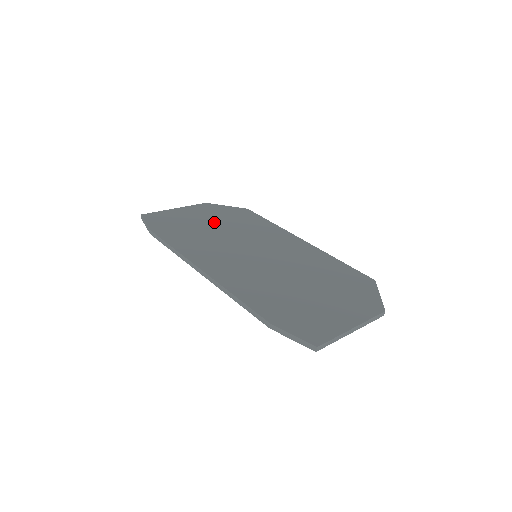
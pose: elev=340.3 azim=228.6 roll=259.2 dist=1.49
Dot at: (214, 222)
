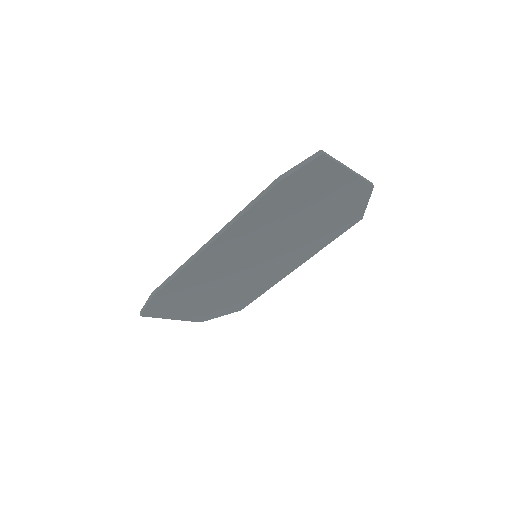
Dot at: occluded
